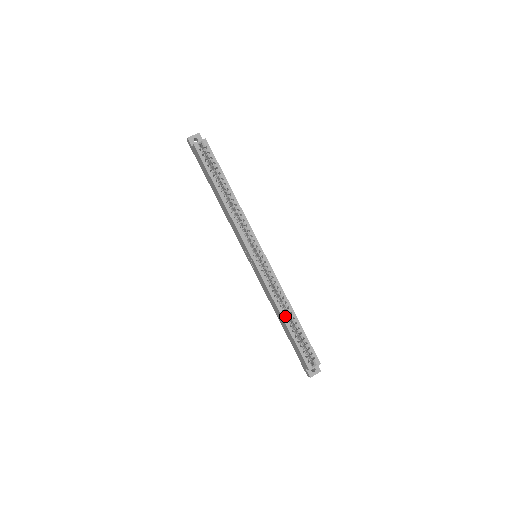
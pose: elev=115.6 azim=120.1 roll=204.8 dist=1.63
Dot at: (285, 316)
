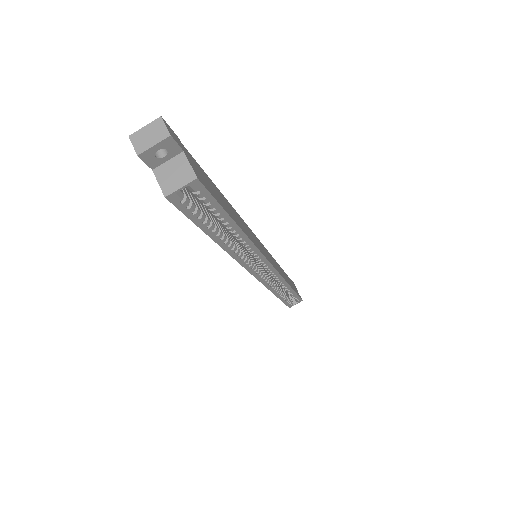
Dot at: occluded
